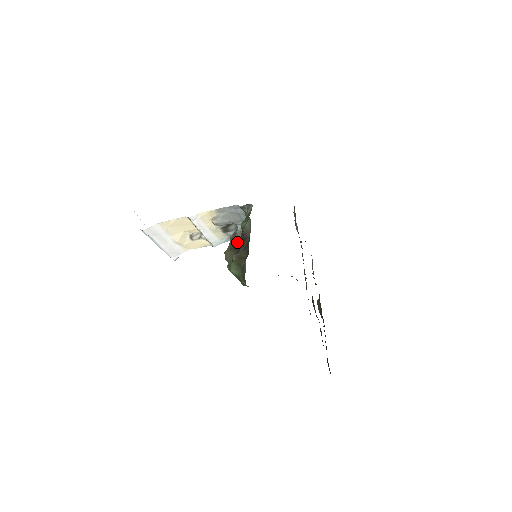
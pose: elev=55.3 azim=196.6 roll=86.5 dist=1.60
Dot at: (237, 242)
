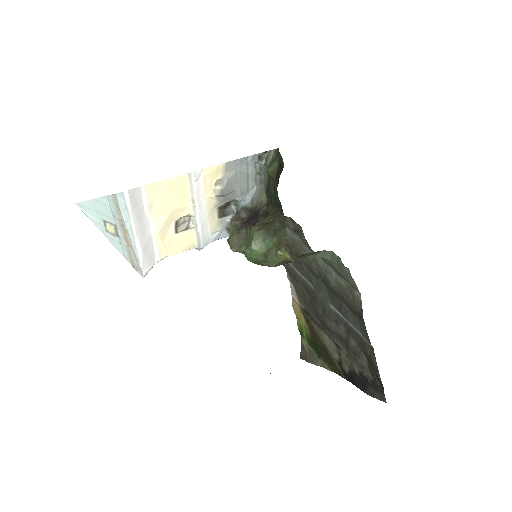
Dot at: (246, 219)
